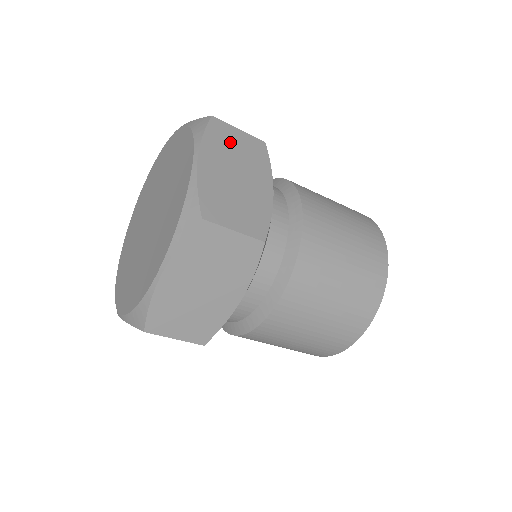
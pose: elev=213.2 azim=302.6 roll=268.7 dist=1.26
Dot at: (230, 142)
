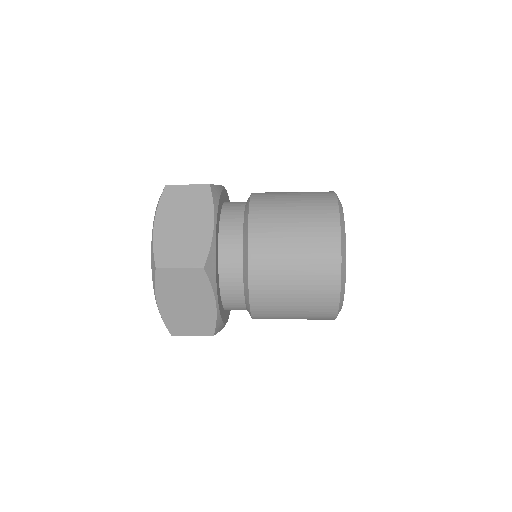
Dot at: (179, 199)
